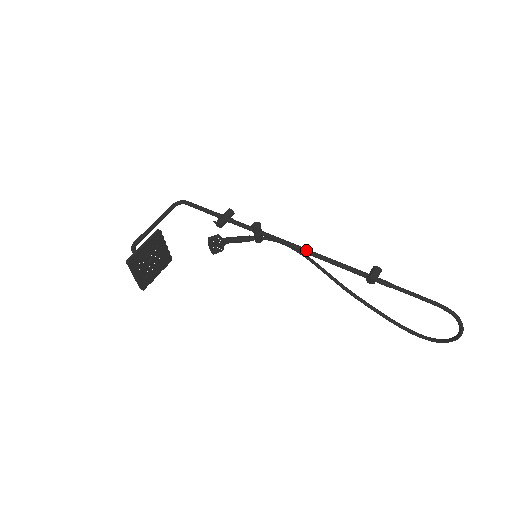
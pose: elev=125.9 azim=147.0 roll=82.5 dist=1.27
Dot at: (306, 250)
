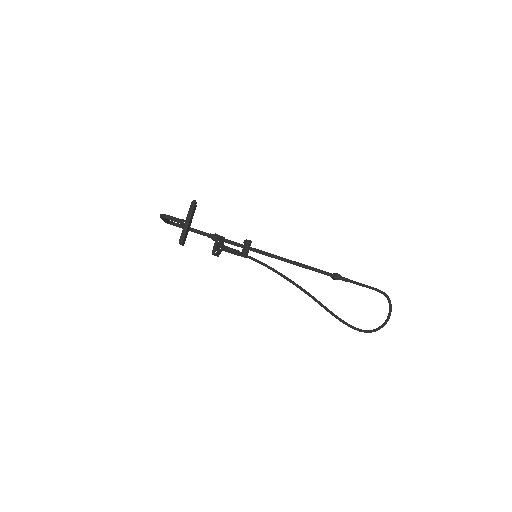
Dot at: occluded
